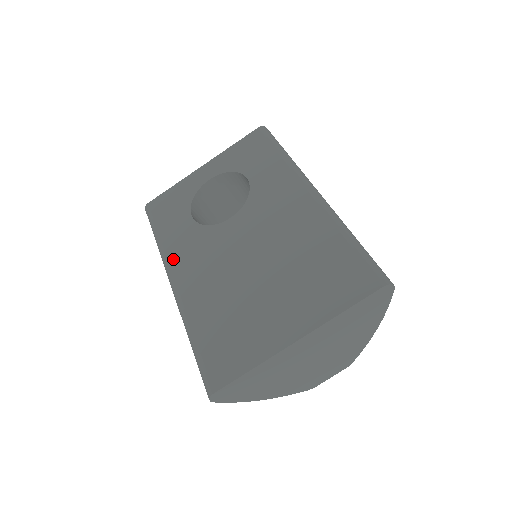
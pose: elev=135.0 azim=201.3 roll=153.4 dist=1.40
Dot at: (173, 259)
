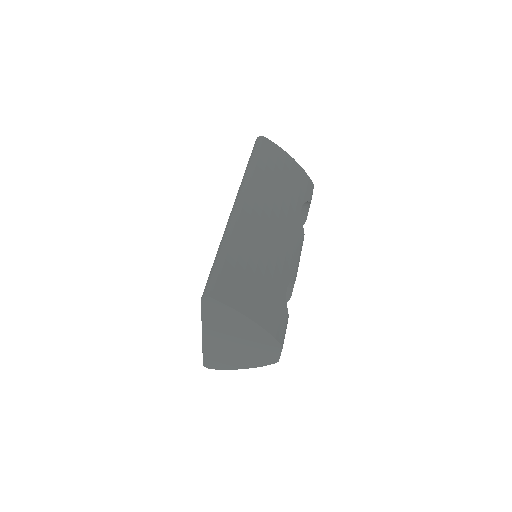
Dot at: occluded
